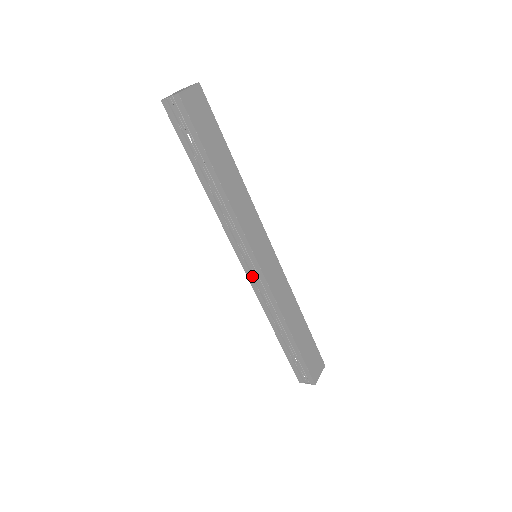
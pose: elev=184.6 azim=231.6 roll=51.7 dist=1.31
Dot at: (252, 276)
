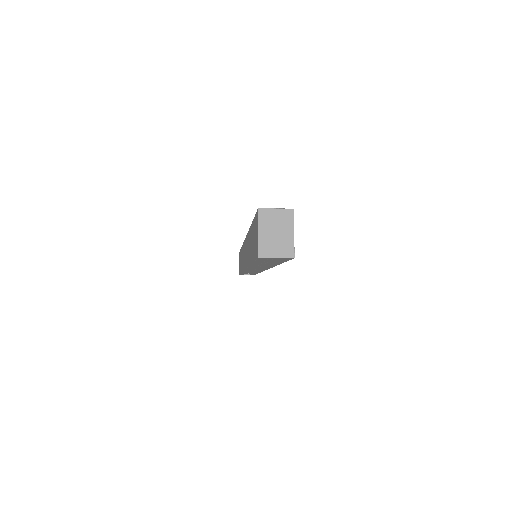
Dot at: (250, 270)
